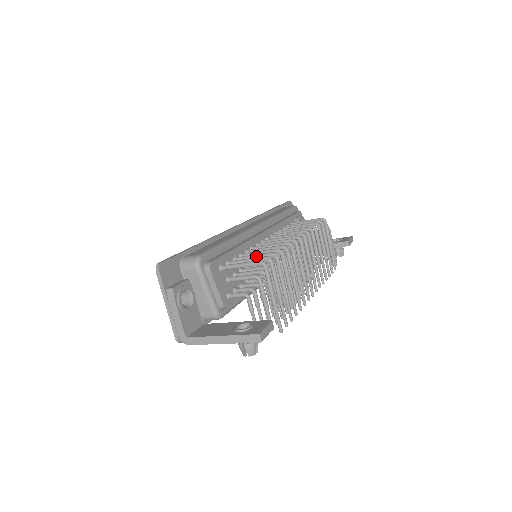
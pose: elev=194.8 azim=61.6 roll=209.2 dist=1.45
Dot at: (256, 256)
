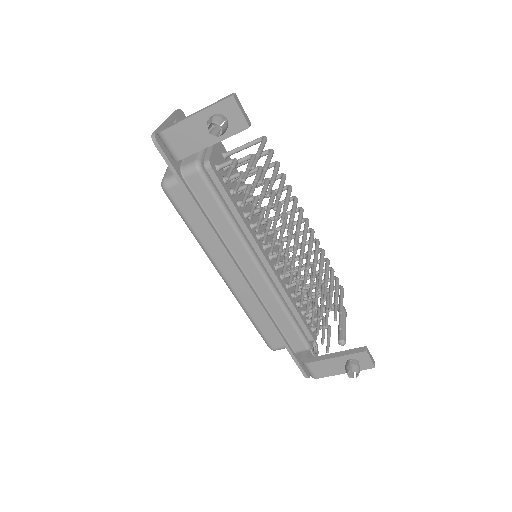
Dot at: occluded
